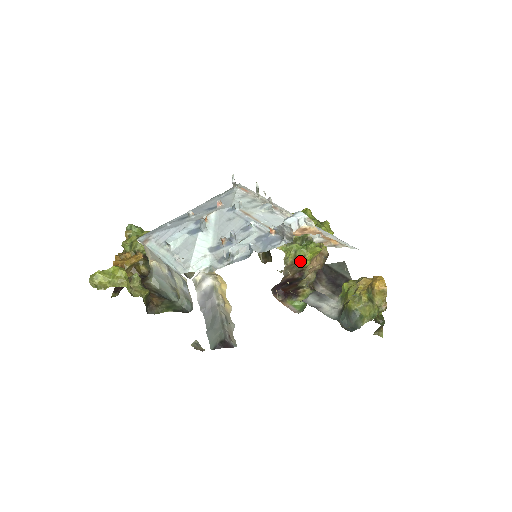
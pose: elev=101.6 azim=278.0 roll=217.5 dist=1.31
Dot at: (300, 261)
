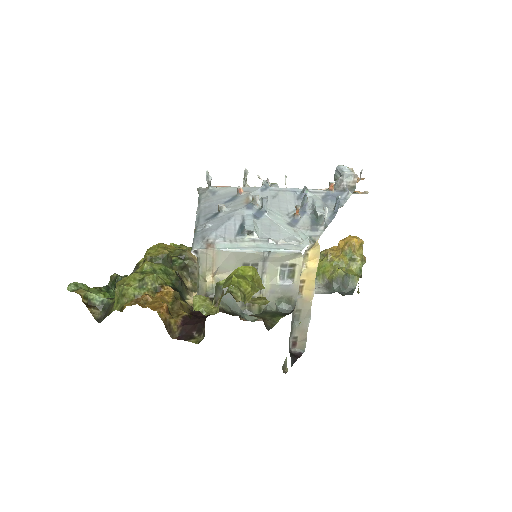
Dot at: occluded
